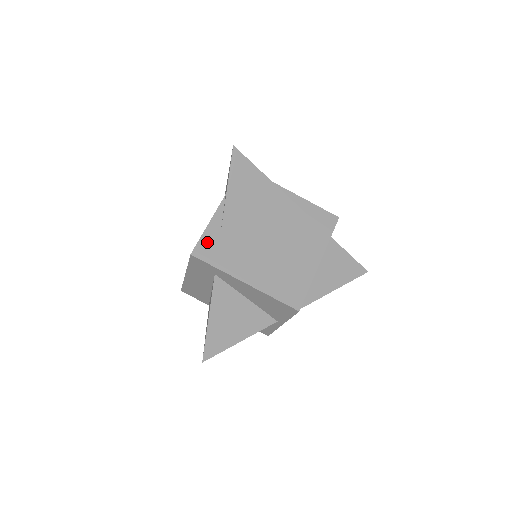
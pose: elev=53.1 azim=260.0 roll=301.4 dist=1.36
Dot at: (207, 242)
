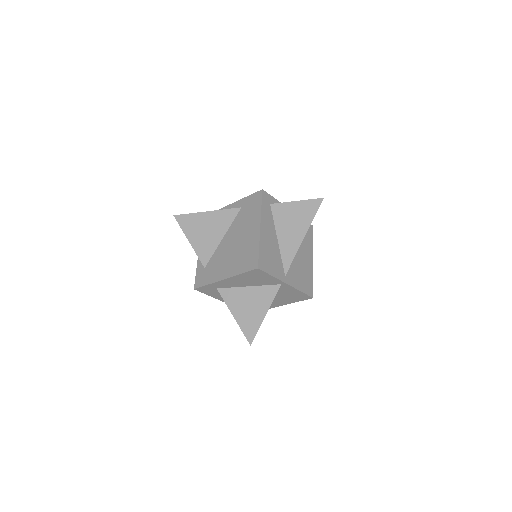
Dot at: (199, 275)
